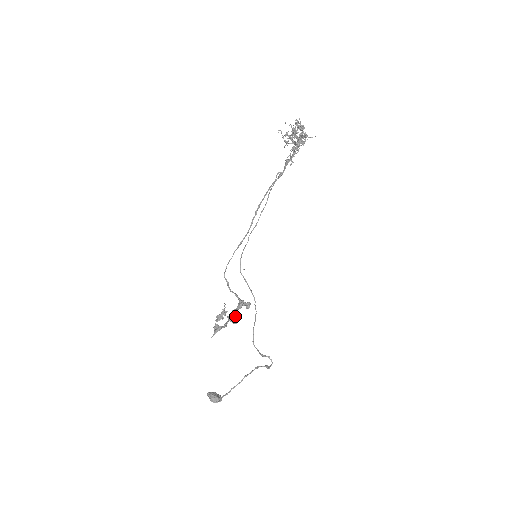
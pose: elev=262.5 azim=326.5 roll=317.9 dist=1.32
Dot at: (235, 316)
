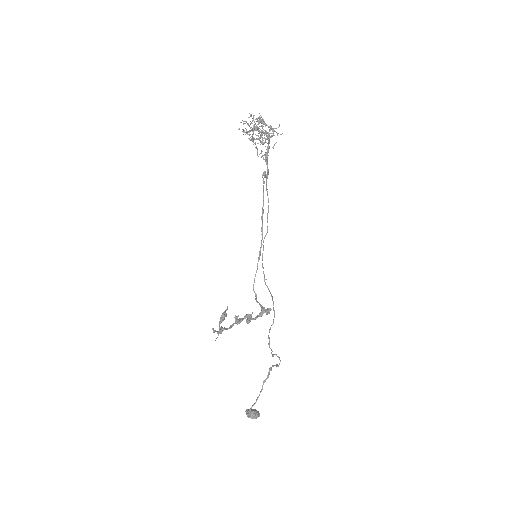
Dot at: (242, 318)
